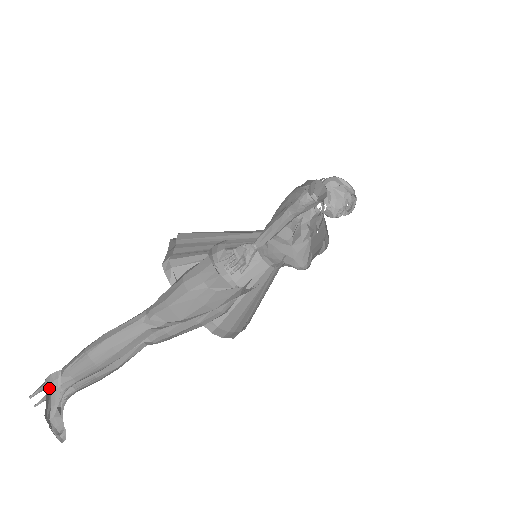
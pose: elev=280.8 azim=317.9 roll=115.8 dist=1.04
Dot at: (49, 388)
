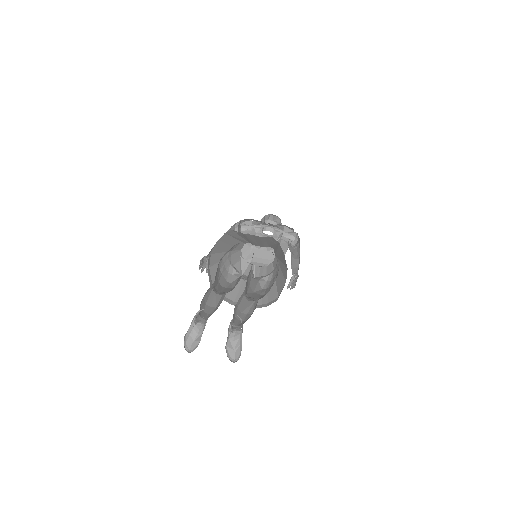
Dot at: occluded
